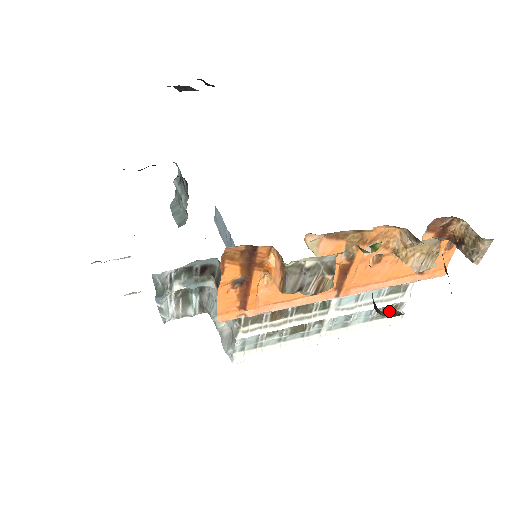
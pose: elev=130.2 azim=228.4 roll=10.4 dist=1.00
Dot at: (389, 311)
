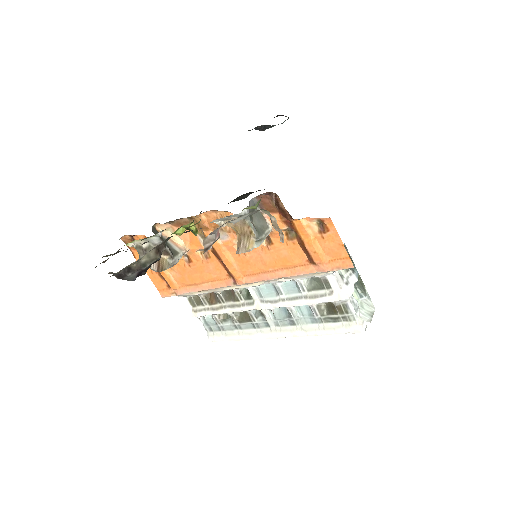
Dot at: (113, 273)
